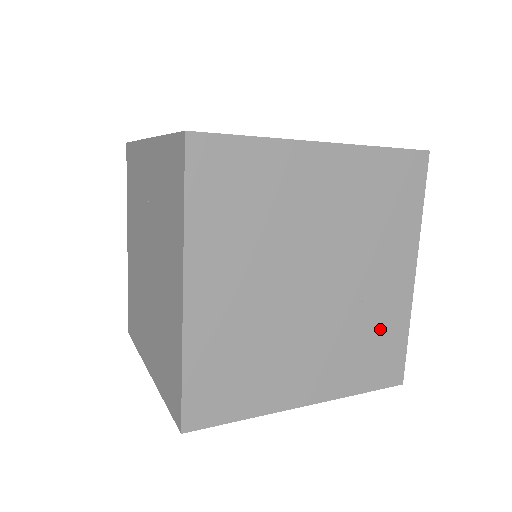
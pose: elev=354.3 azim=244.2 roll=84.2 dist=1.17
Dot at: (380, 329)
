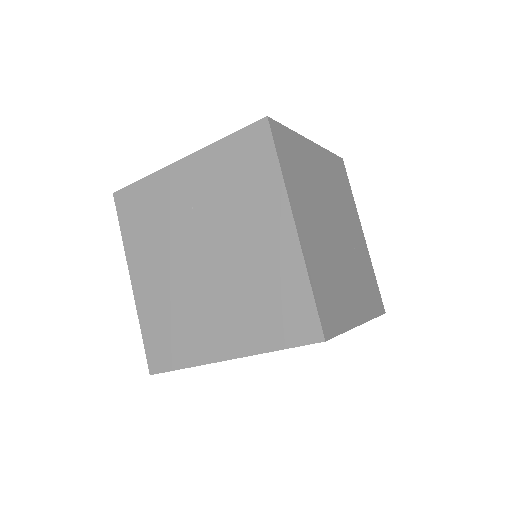
Dot at: (366, 270)
